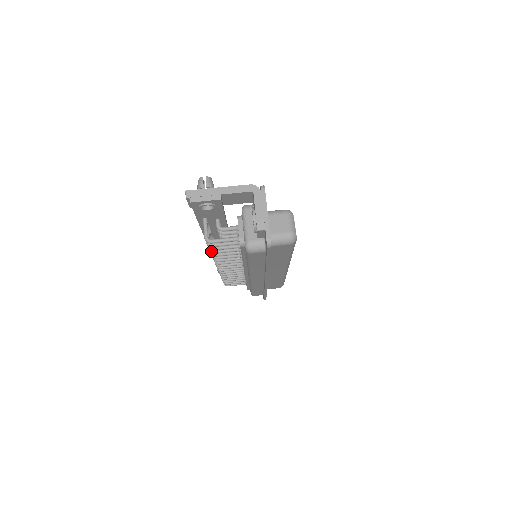
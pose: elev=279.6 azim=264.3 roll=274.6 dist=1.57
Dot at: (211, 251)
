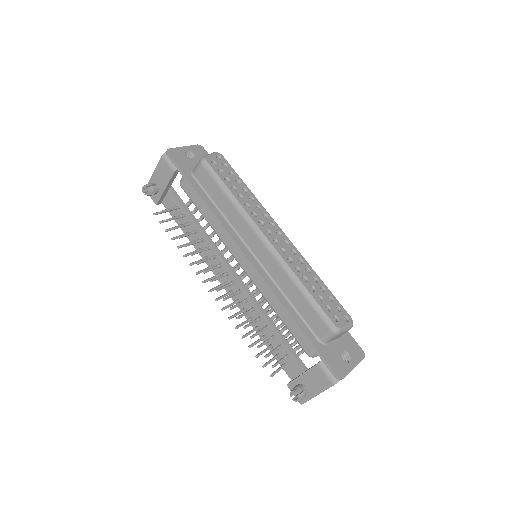
Dot at: occluded
